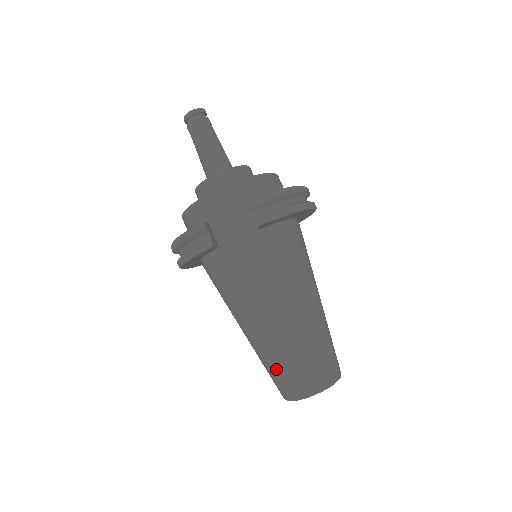
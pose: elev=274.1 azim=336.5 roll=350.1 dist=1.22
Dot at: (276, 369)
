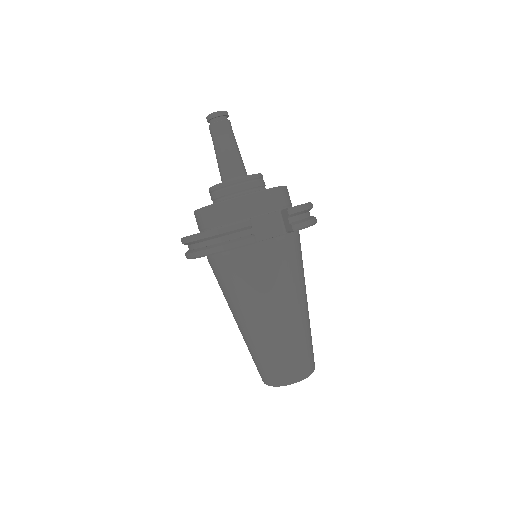
Dot at: (274, 358)
